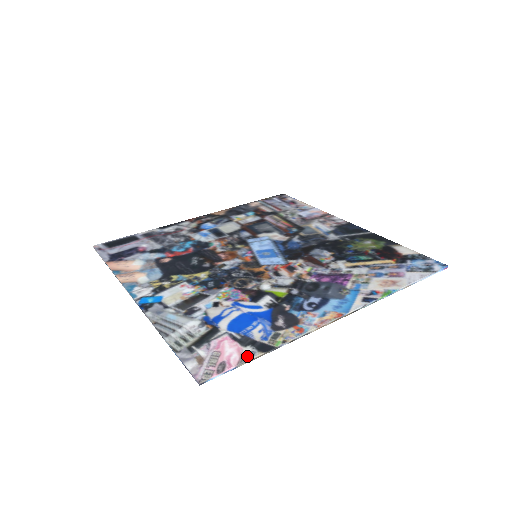
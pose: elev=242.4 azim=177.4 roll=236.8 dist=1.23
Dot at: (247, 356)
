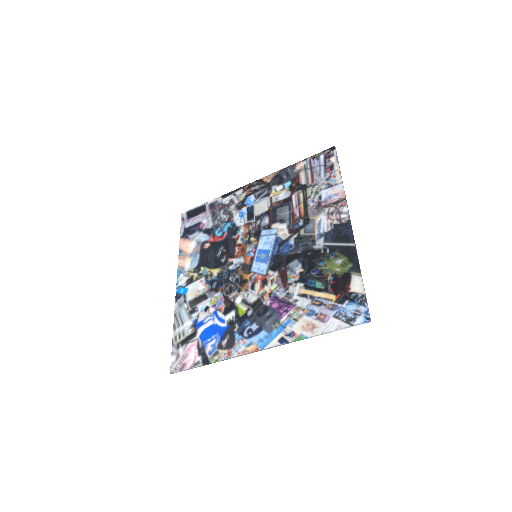
Dot at: (195, 364)
